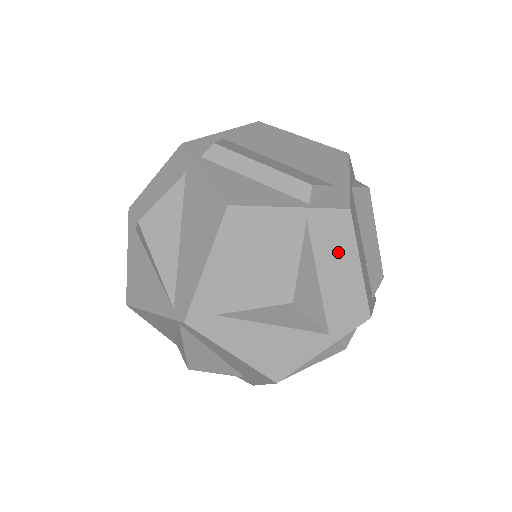
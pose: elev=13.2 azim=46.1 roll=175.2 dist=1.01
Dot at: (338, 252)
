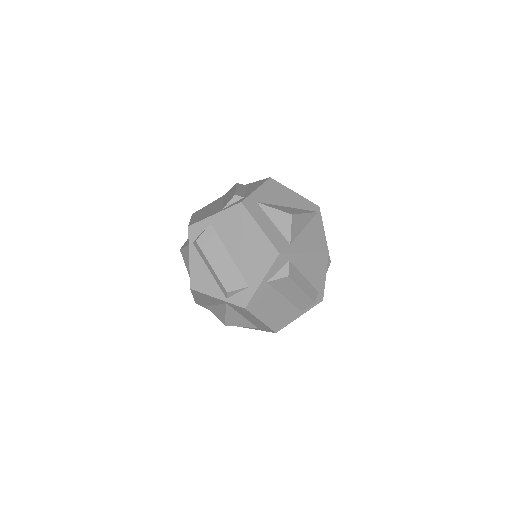
Dot at: (247, 315)
